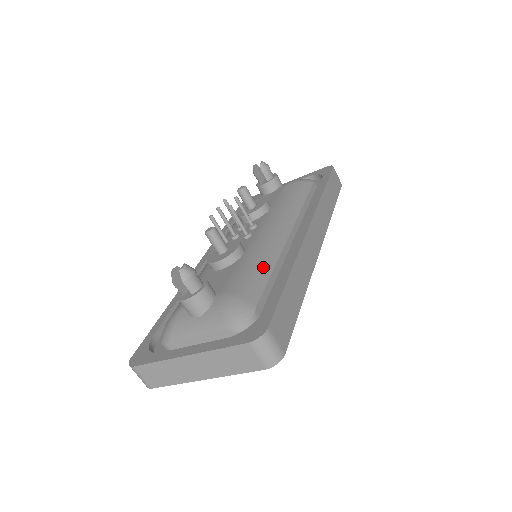
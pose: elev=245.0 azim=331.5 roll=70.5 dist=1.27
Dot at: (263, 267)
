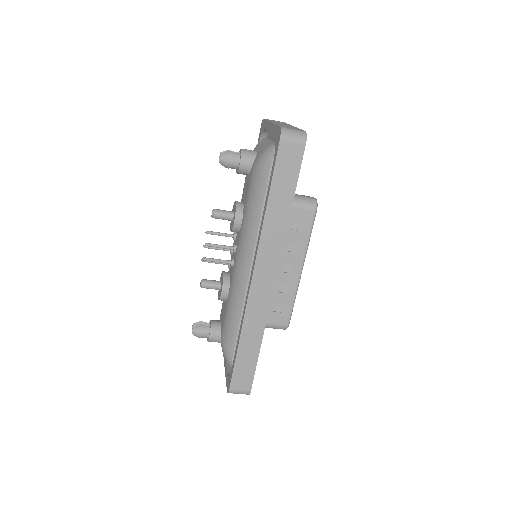
Dot at: (234, 319)
